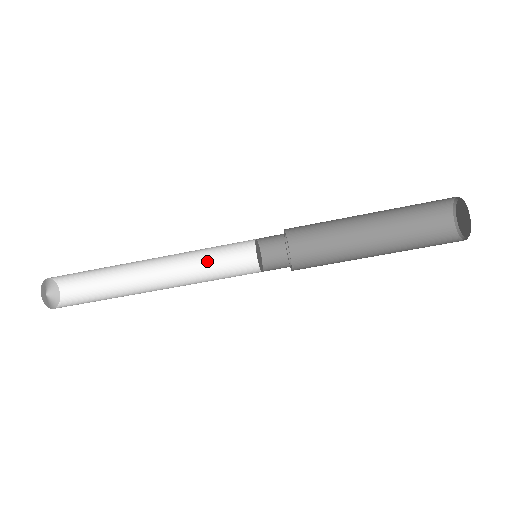
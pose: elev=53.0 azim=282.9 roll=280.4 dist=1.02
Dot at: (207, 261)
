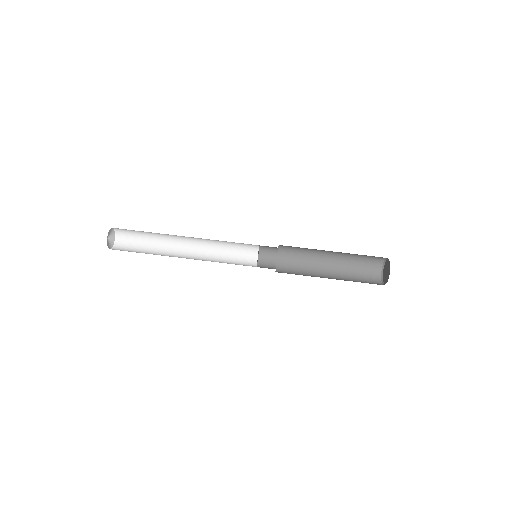
Dot at: (221, 256)
